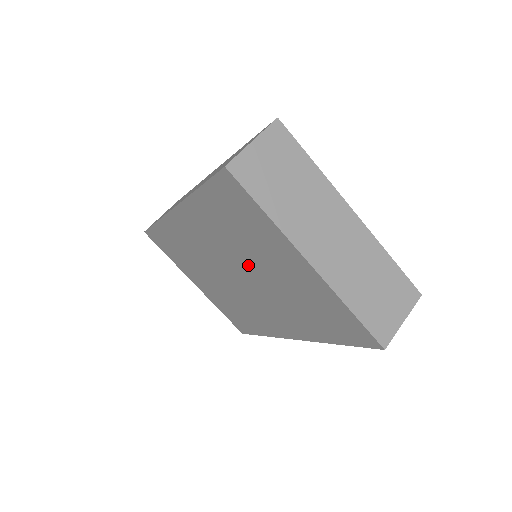
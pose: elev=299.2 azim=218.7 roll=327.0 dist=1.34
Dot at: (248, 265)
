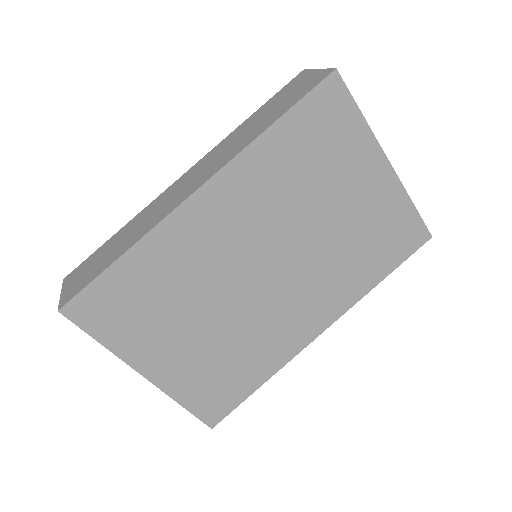
Dot at: (301, 225)
